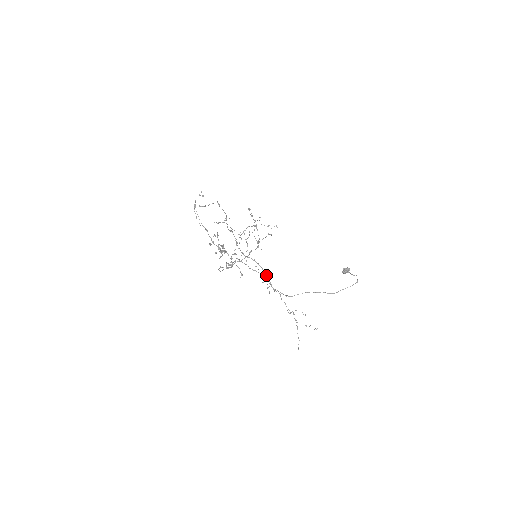
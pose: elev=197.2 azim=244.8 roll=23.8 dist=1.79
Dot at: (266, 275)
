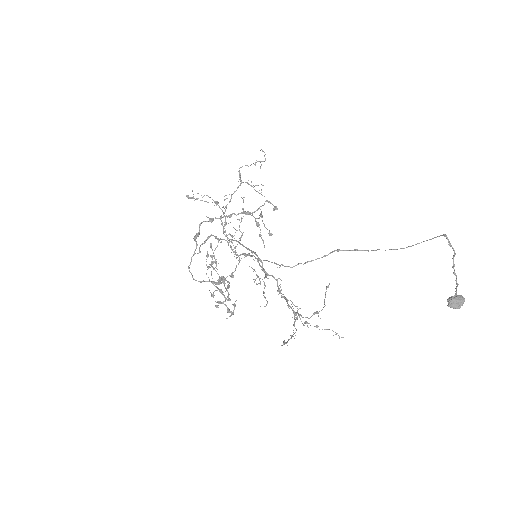
Dot at: (261, 266)
